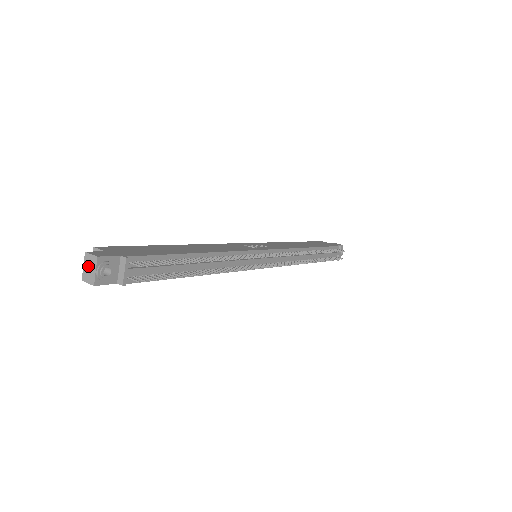
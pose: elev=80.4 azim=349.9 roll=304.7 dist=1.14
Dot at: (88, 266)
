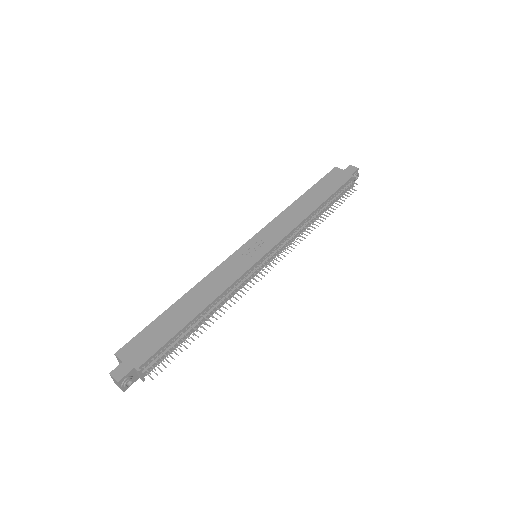
Dot at: (115, 381)
